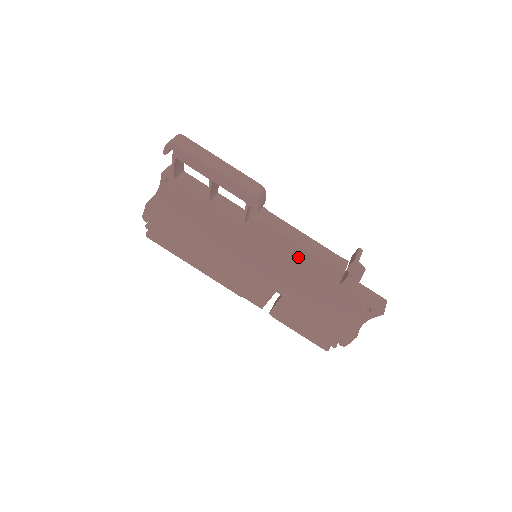
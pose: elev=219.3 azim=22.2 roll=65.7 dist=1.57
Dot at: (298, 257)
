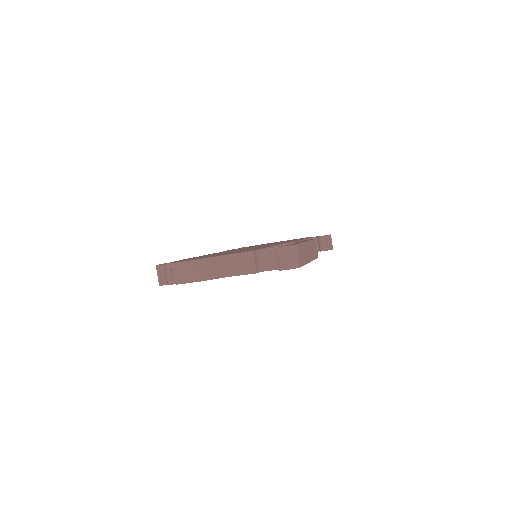
Dot at: occluded
